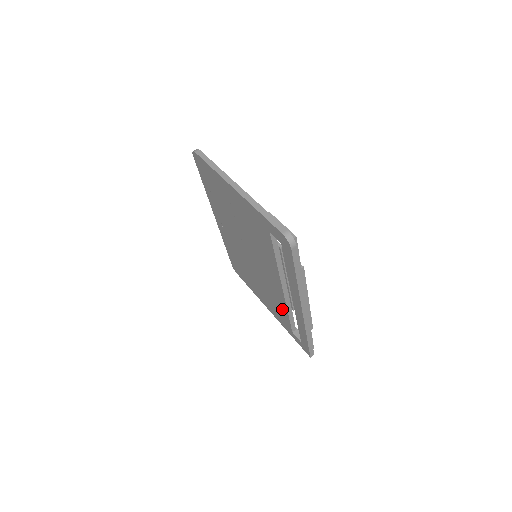
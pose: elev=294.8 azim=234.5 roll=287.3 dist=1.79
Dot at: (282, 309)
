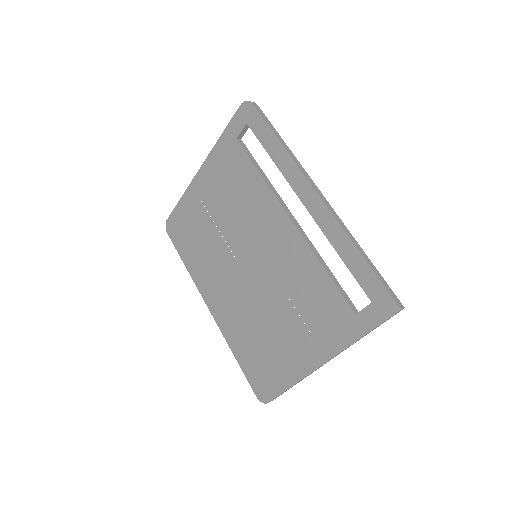
Dot at: (317, 282)
